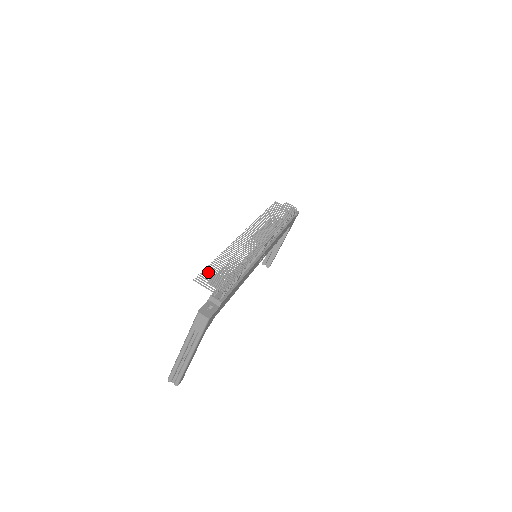
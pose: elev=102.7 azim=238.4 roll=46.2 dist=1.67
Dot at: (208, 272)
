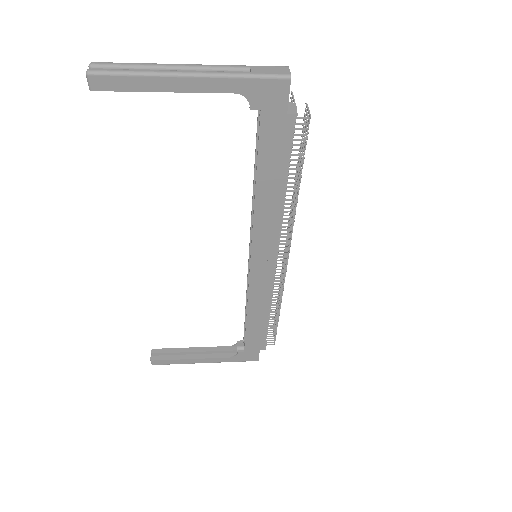
Dot at: occluded
